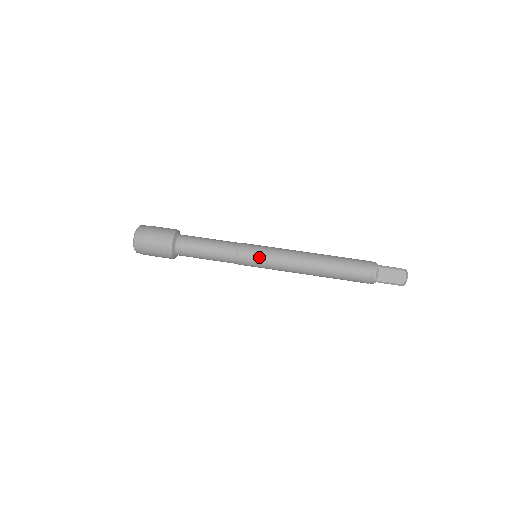
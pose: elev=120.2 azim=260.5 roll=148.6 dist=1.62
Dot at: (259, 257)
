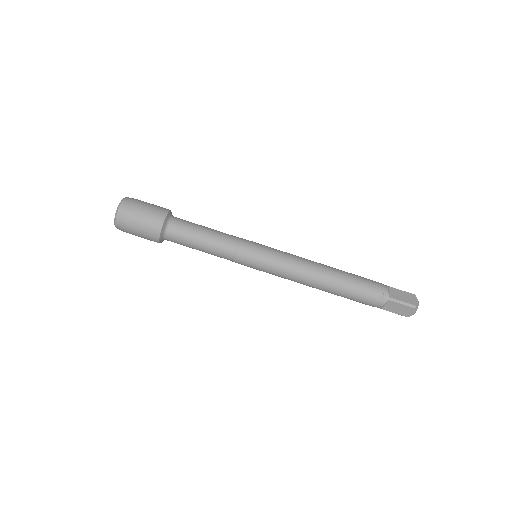
Dot at: (258, 266)
